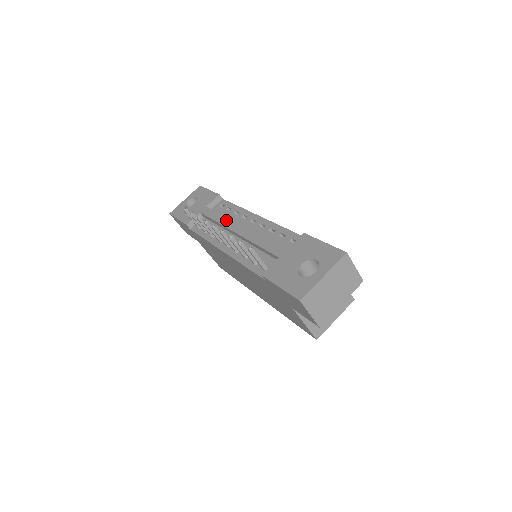
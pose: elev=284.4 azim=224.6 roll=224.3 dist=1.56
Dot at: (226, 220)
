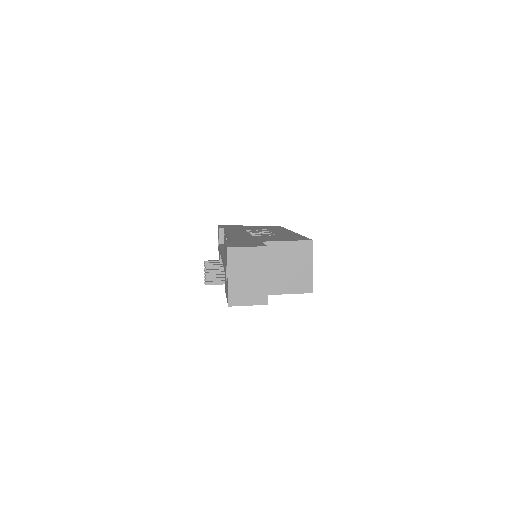
Dot at: occluded
